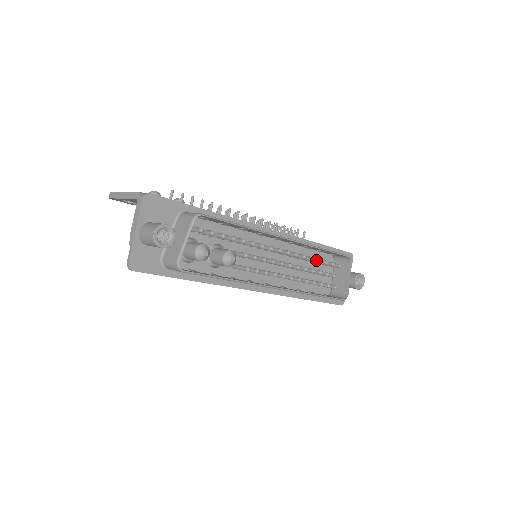
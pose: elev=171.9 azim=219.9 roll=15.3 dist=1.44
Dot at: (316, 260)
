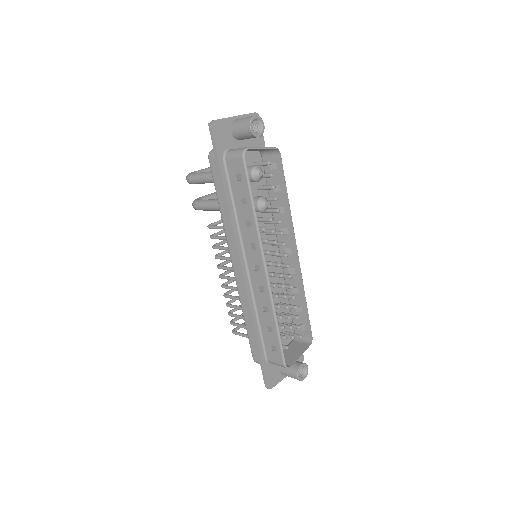
Dot at: (293, 305)
